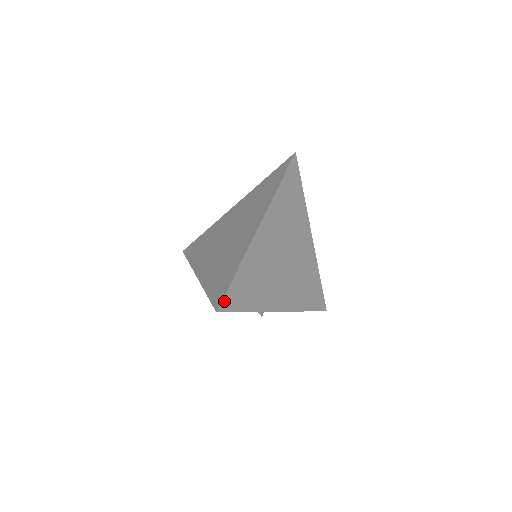
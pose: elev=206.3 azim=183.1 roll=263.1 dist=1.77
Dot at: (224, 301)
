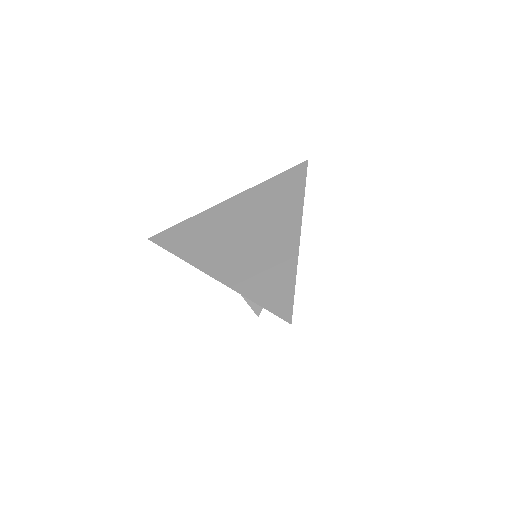
Dot at: (292, 312)
